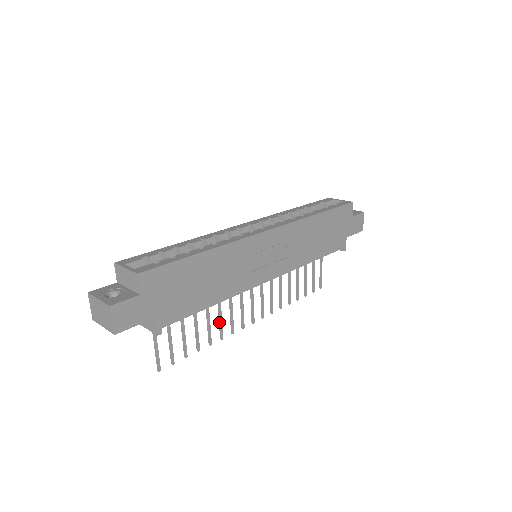
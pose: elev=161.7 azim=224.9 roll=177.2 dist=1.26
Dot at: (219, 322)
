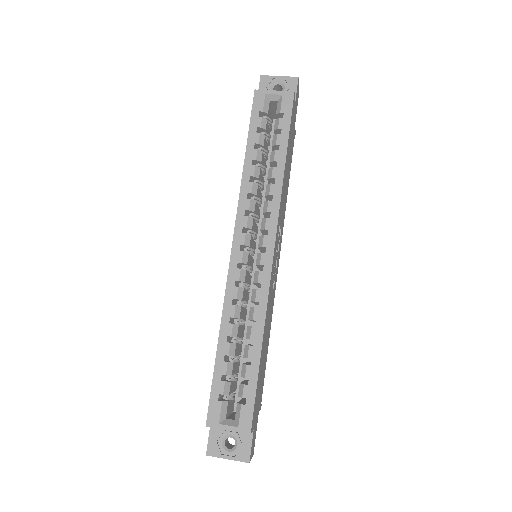
Dot at: occluded
